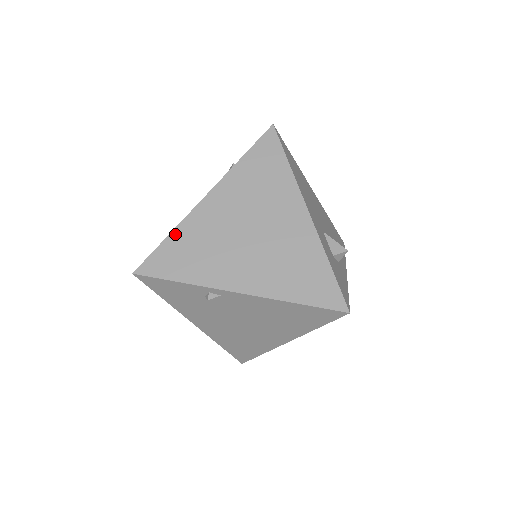
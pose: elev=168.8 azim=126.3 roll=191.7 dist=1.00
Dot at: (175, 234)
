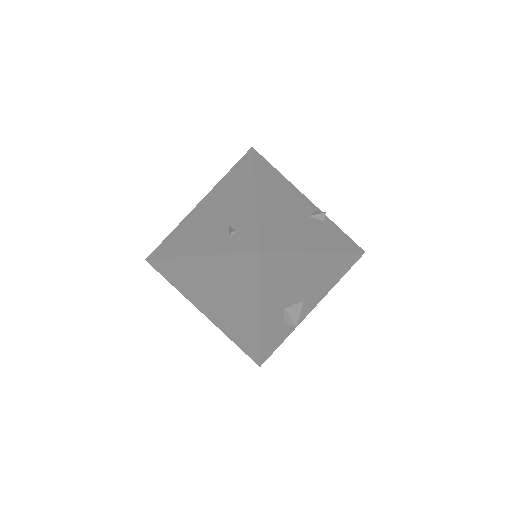
Dot at: (171, 261)
